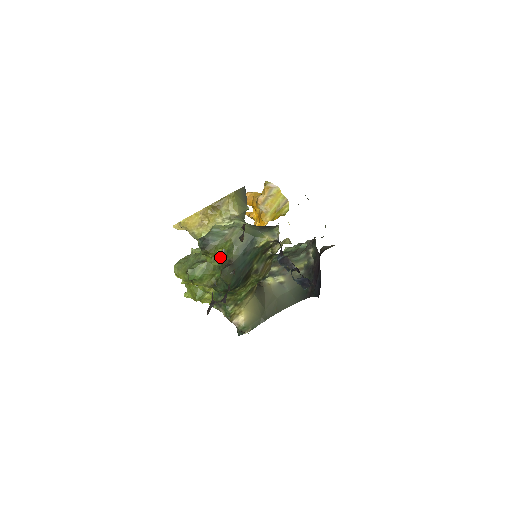
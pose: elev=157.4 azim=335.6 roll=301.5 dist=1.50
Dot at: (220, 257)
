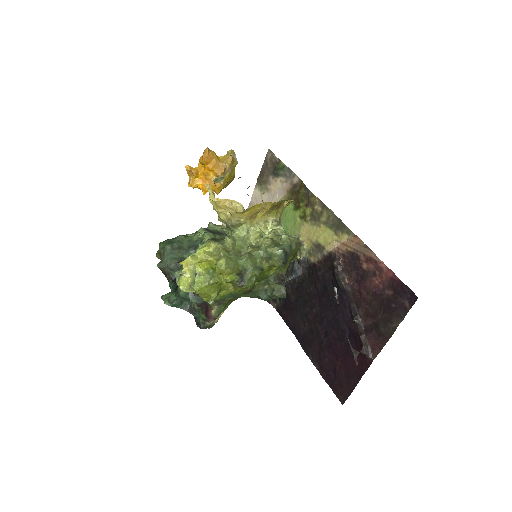
Dot at: (274, 268)
